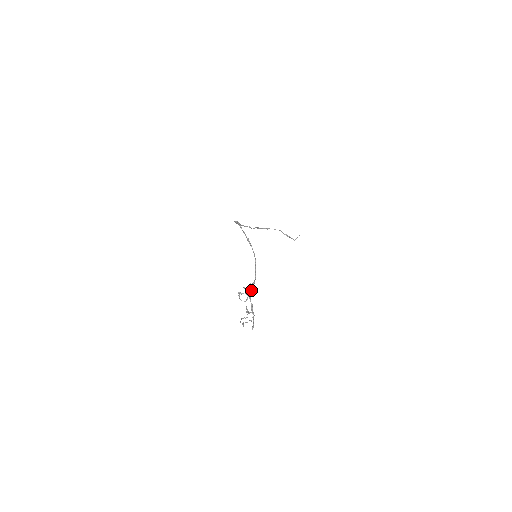
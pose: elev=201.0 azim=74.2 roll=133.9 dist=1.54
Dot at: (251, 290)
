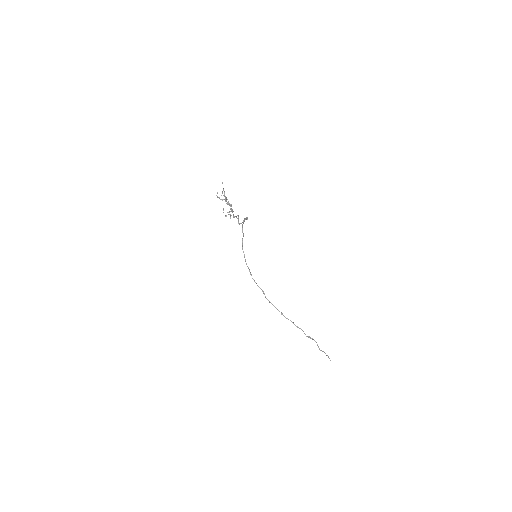
Dot at: (236, 216)
